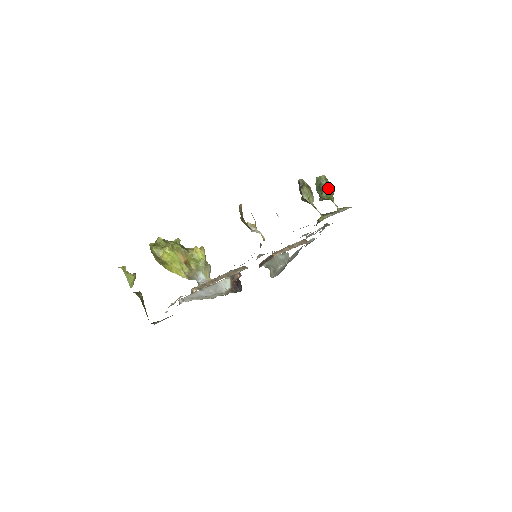
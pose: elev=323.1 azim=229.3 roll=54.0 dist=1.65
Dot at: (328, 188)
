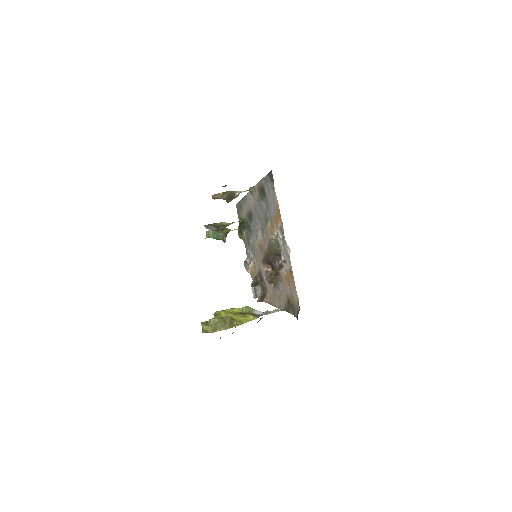
Dot at: occluded
